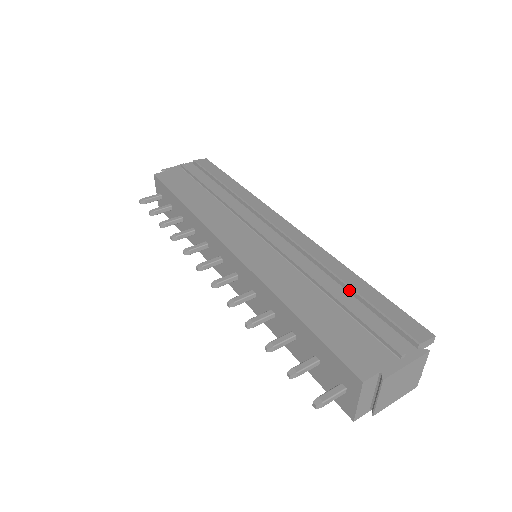
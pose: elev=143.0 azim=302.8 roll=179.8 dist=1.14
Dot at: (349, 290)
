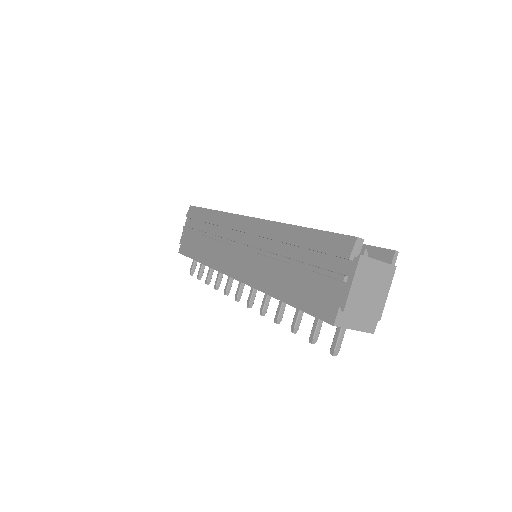
Dot at: (298, 247)
